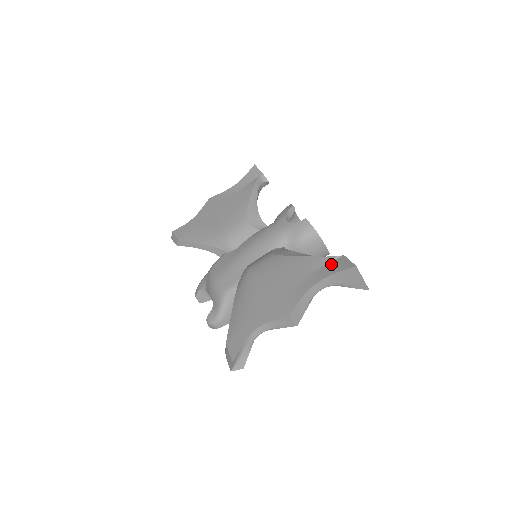
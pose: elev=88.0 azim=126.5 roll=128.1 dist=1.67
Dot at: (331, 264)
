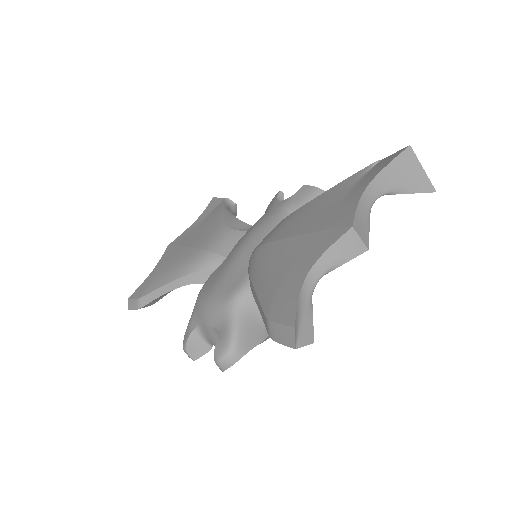
Dot at: (372, 169)
